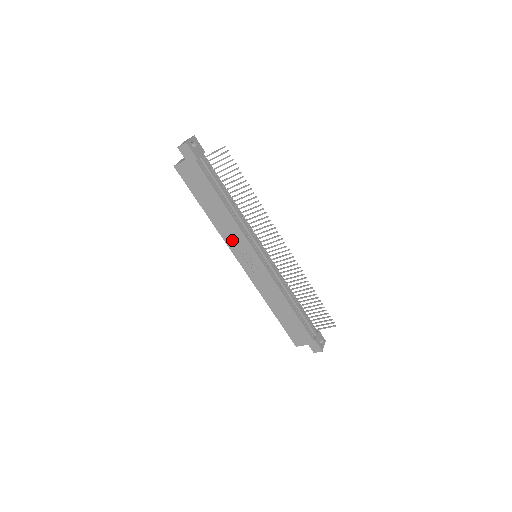
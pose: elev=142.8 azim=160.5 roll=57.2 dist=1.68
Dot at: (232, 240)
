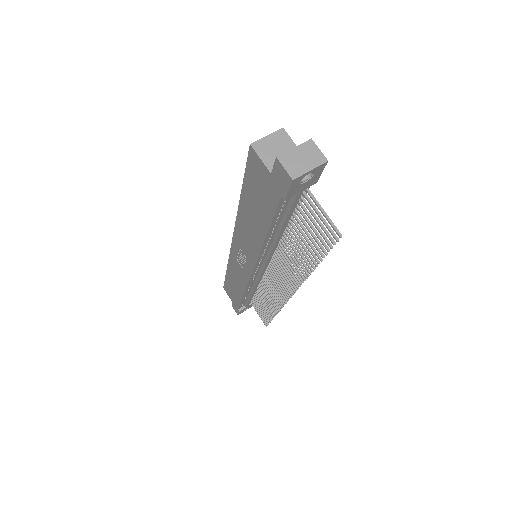
Dot at: (242, 238)
